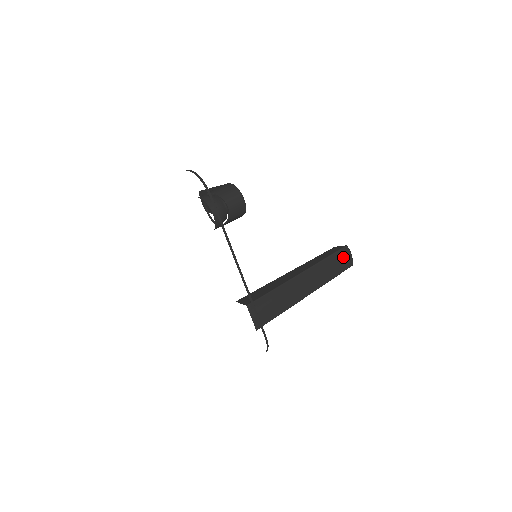
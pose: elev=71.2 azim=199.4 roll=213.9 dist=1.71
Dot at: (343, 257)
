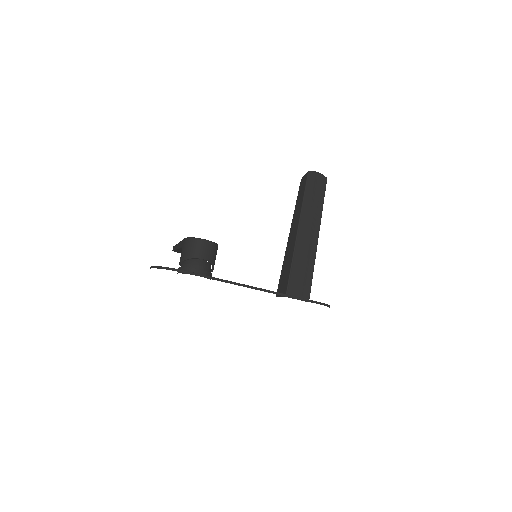
Dot at: (314, 182)
